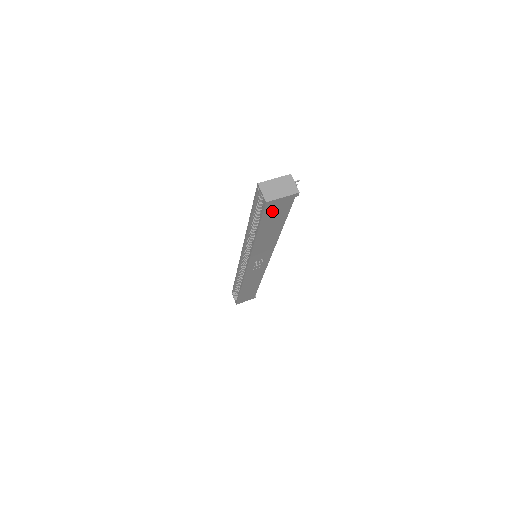
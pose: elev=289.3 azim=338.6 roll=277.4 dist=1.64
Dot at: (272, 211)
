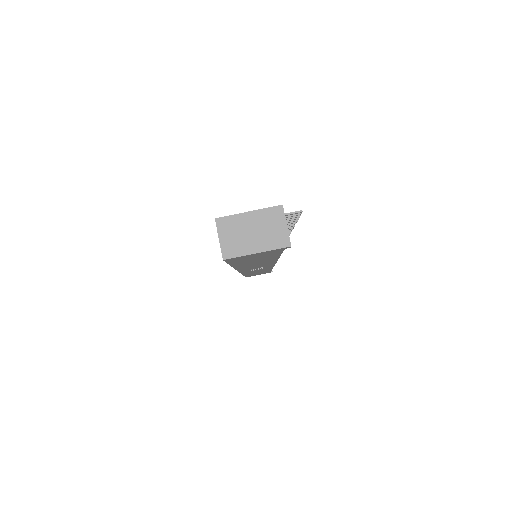
Dot at: (245, 258)
